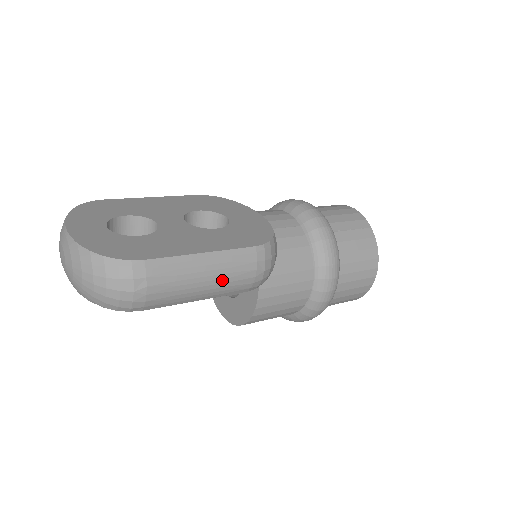
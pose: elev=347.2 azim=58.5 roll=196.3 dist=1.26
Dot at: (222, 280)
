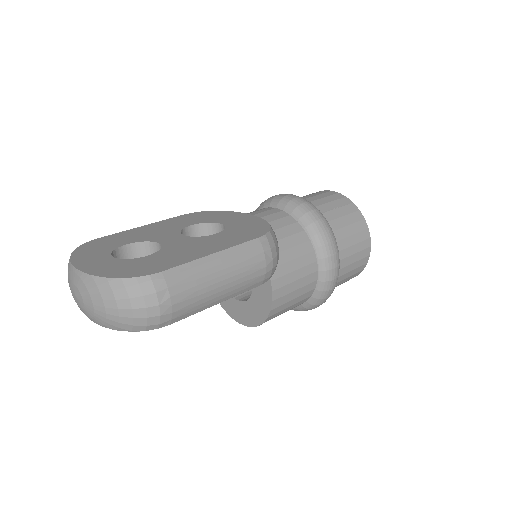
Dot at: (237, 276)
